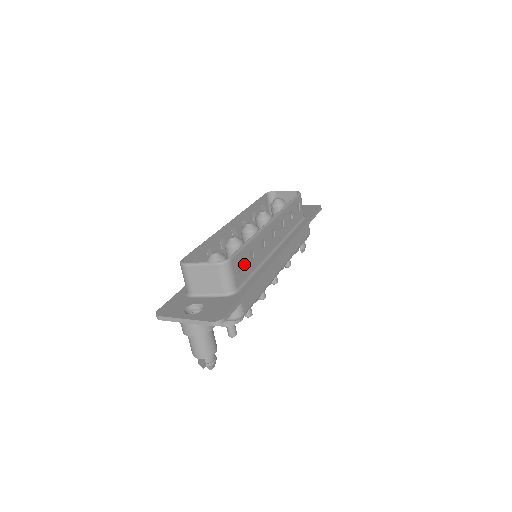
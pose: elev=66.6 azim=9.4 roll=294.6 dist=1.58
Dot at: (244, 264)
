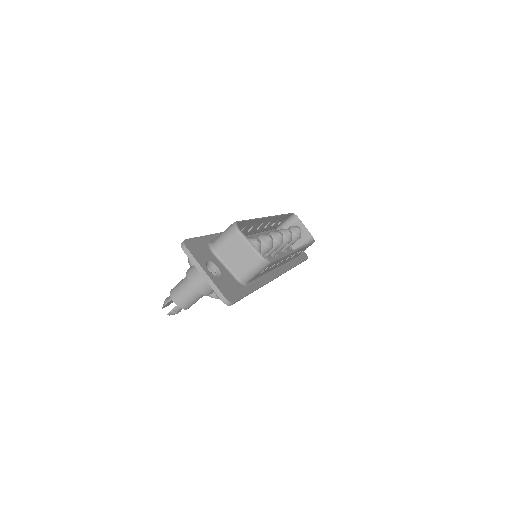
Dot at: (266, 269)
